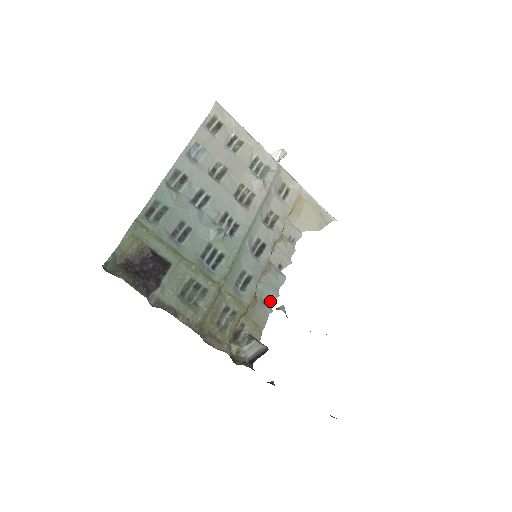
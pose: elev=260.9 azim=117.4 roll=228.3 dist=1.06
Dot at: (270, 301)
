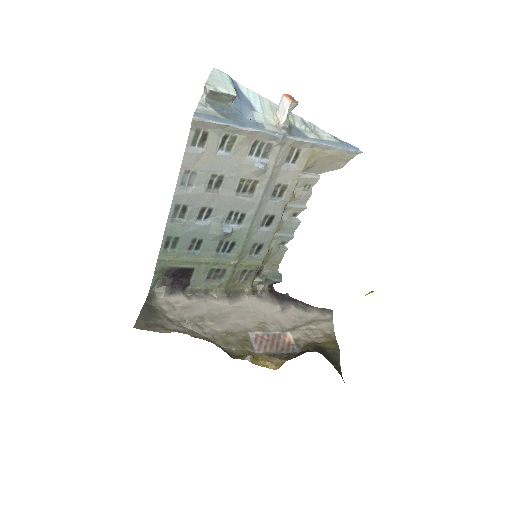
Dot at: (286, 243)
